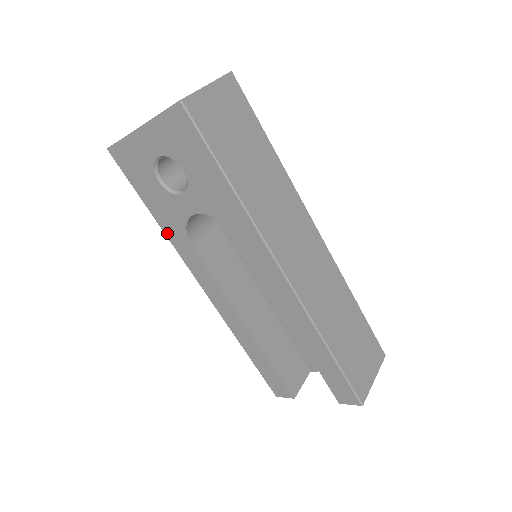
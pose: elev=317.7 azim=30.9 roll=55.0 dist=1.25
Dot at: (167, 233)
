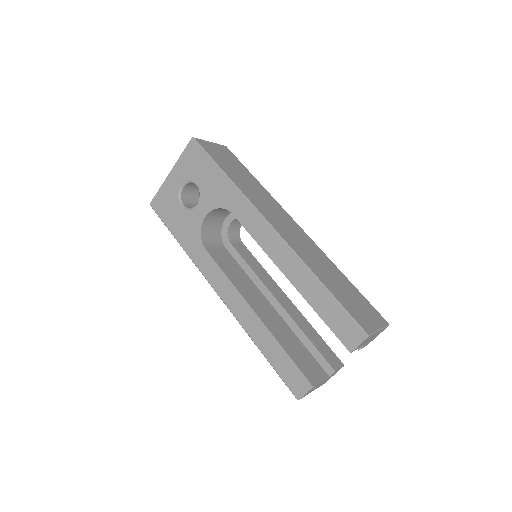
Dot at: (188, 251)
